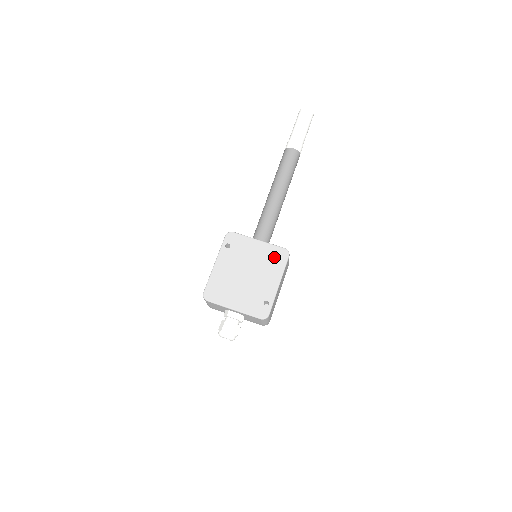
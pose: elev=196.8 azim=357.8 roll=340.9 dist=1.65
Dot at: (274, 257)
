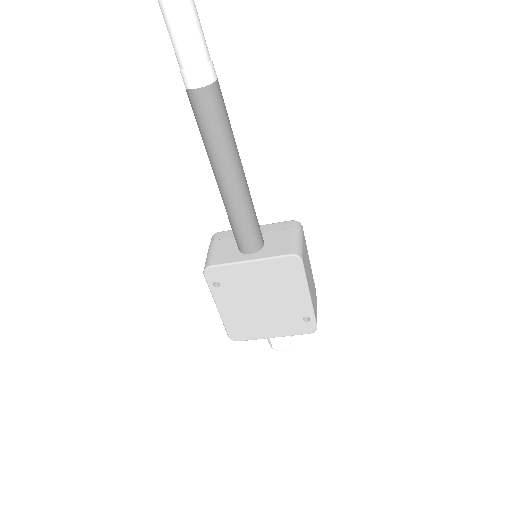
Dot at: (283, 271)
